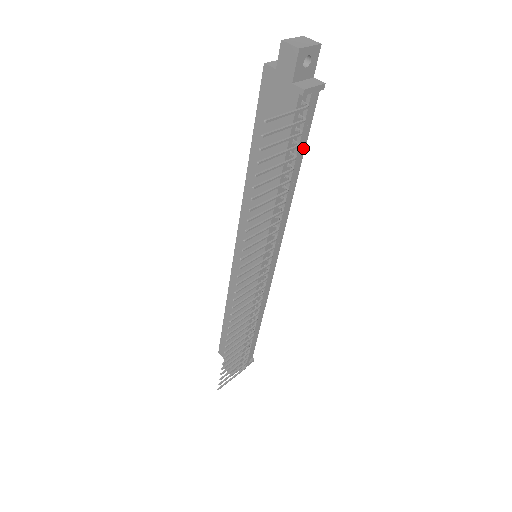
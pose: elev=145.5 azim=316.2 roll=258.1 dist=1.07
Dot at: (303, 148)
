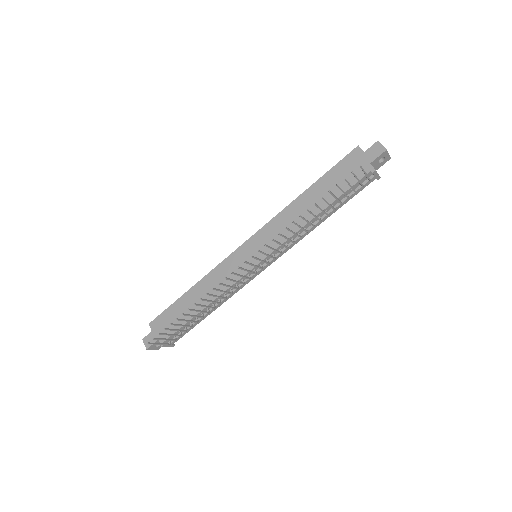
Dot at: occluded
